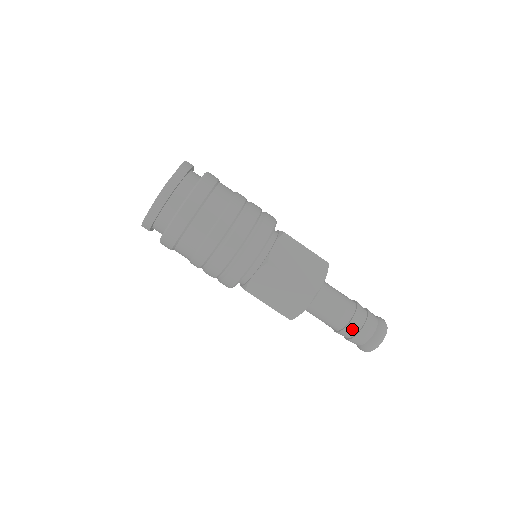
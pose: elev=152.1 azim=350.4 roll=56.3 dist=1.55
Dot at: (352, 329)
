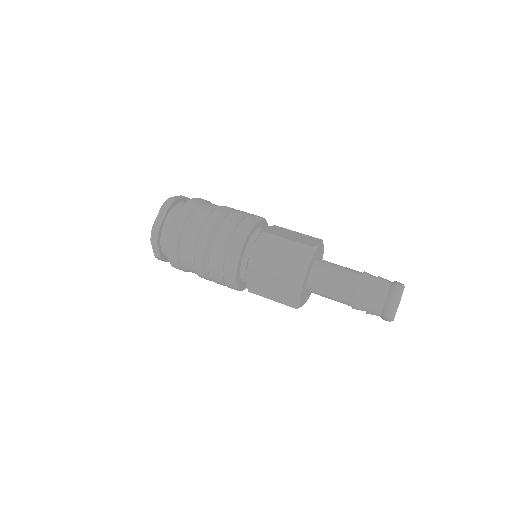
Dot at: (366, 286)
